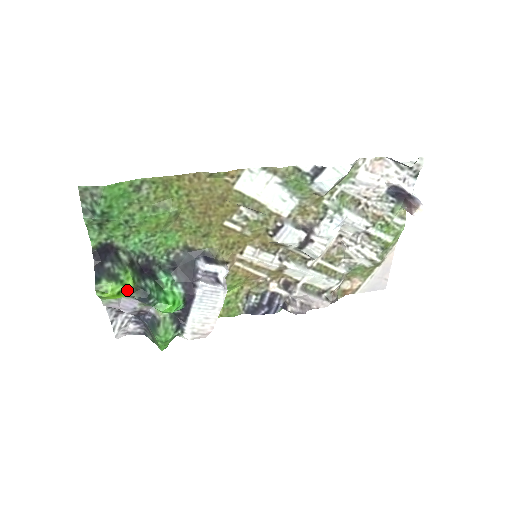
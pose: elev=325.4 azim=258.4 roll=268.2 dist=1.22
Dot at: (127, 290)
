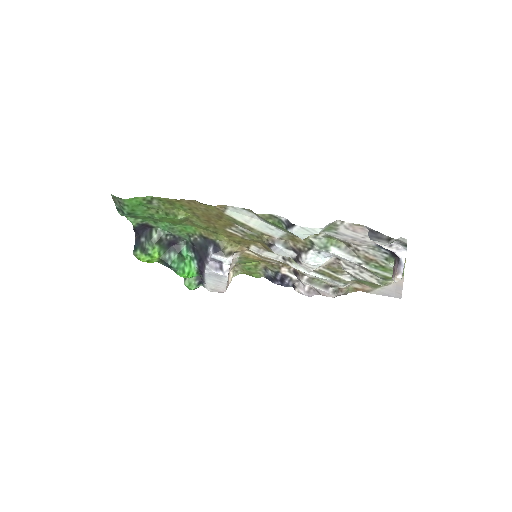
Dot at: (154, 260)
